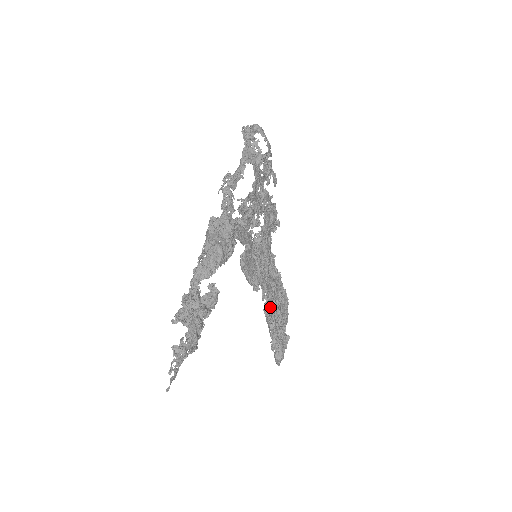
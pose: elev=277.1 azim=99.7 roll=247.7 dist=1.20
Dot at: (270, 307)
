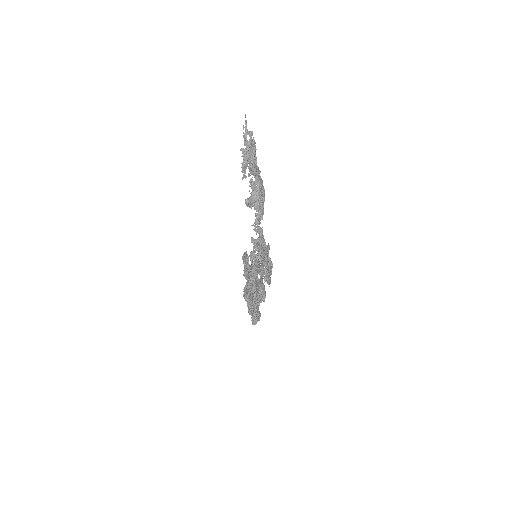
Dot at: (258, 262)
